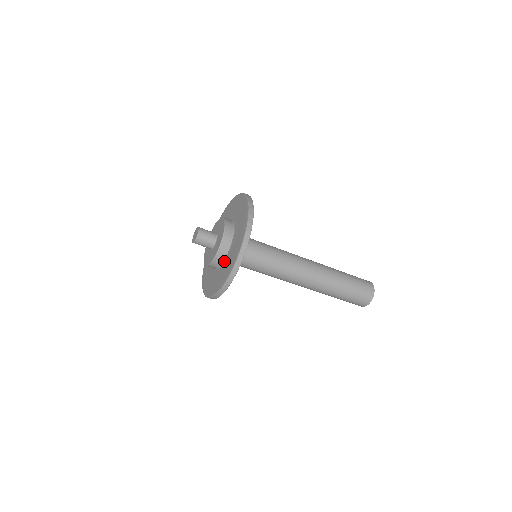
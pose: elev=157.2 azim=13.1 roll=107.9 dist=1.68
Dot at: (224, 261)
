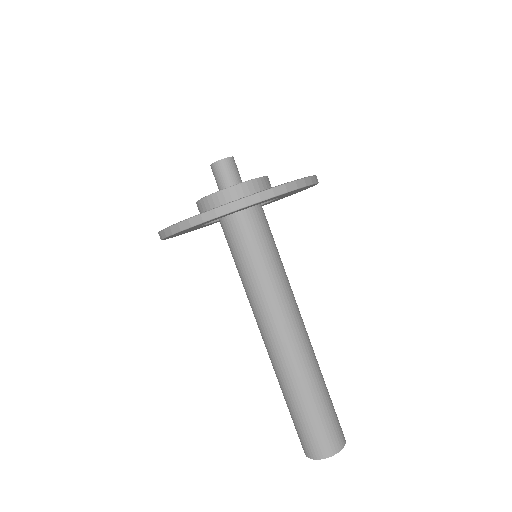
Dot at: occluded
